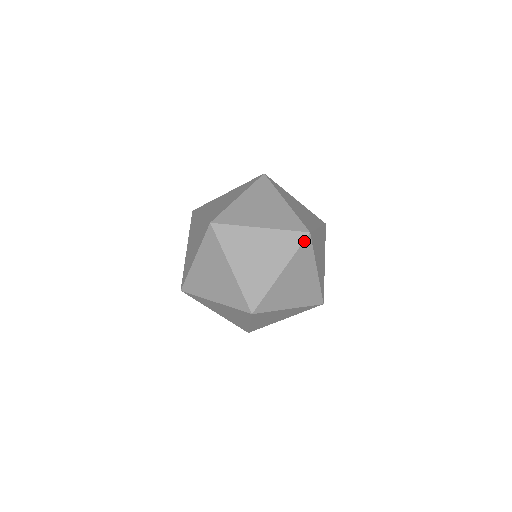
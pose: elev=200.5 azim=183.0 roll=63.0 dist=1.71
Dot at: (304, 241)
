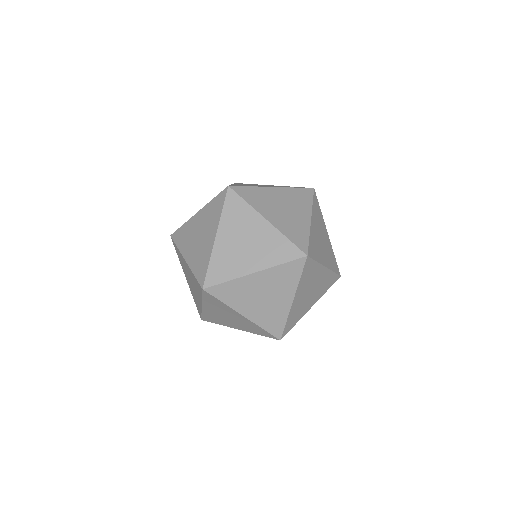
Dot at: (296, 260)
